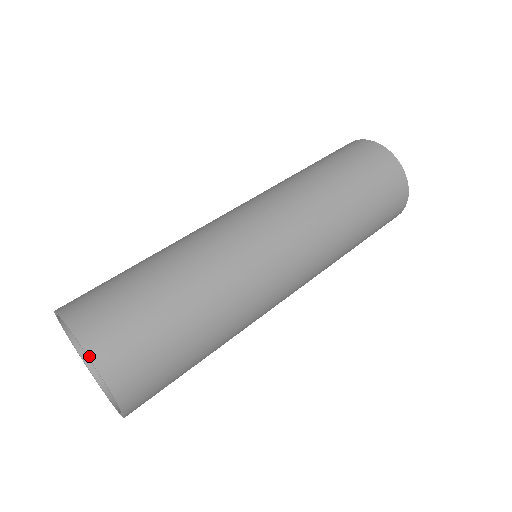
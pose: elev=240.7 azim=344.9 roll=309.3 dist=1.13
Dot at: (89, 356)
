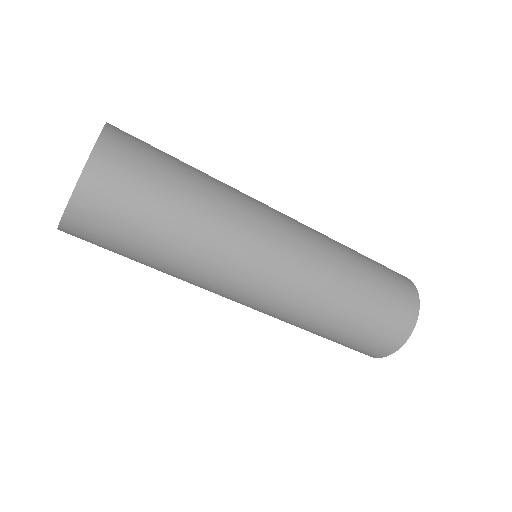
Dot at: (95, 147)
